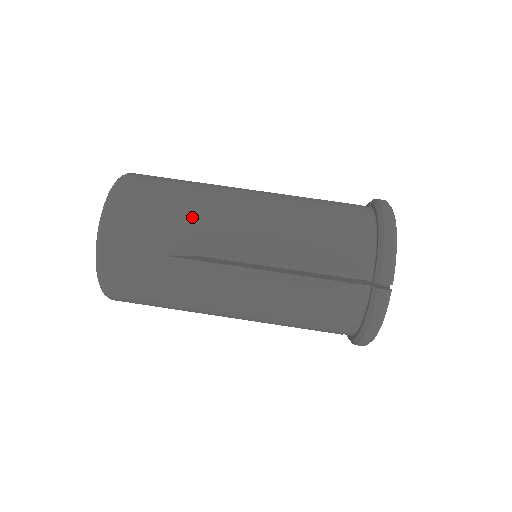
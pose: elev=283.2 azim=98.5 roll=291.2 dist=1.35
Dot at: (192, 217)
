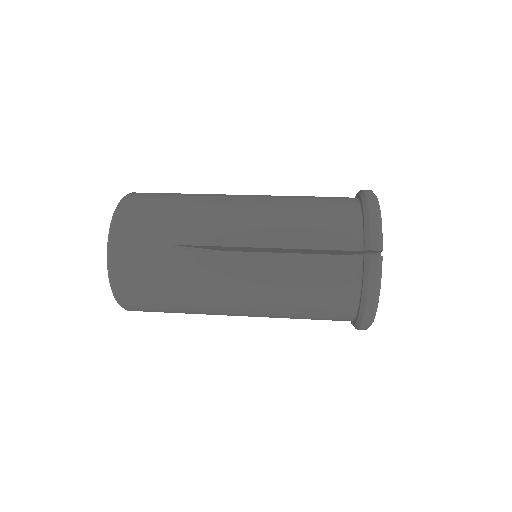
Dot at: occluded
